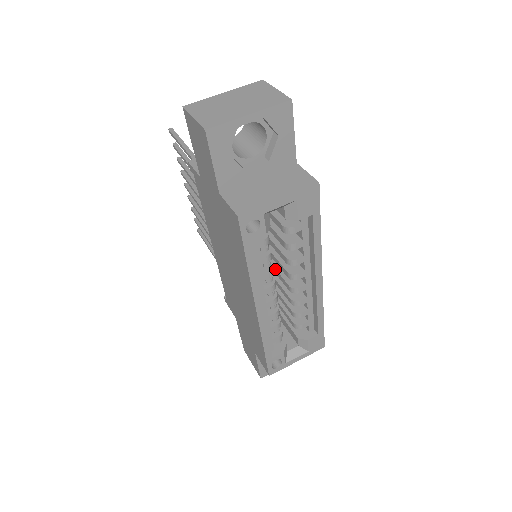
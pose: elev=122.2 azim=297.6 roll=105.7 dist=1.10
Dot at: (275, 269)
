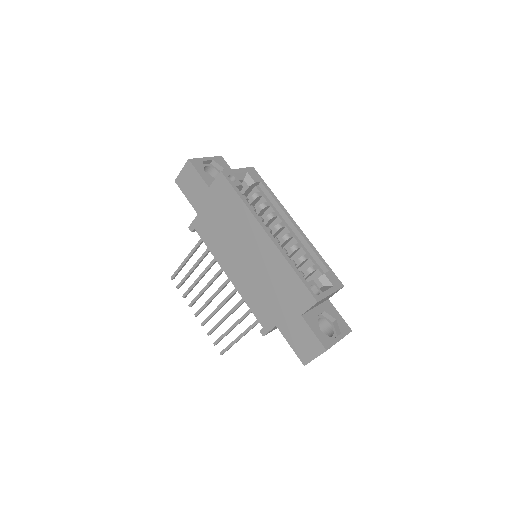
Dot at: occluded
